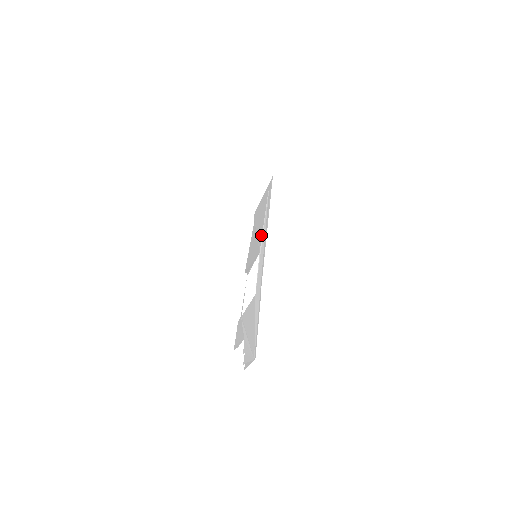
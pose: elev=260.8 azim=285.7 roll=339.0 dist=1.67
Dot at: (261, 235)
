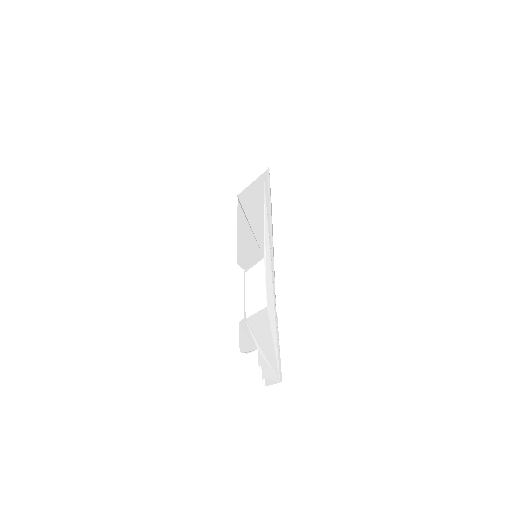
Dot at: (262, 236)
